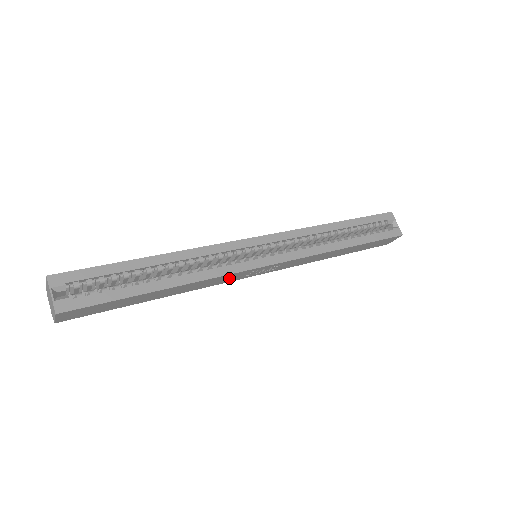
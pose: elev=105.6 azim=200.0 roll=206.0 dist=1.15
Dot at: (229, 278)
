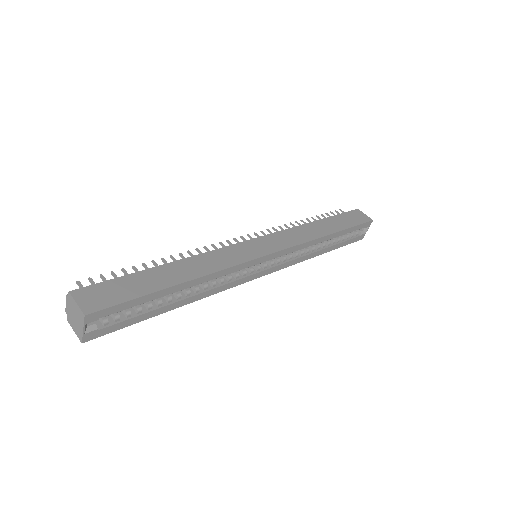
Dot at: occluded
